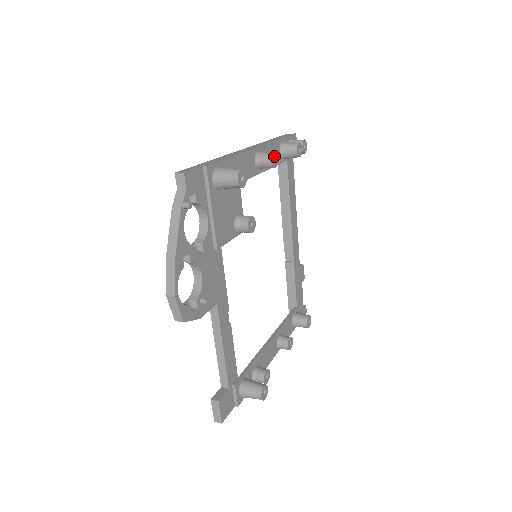
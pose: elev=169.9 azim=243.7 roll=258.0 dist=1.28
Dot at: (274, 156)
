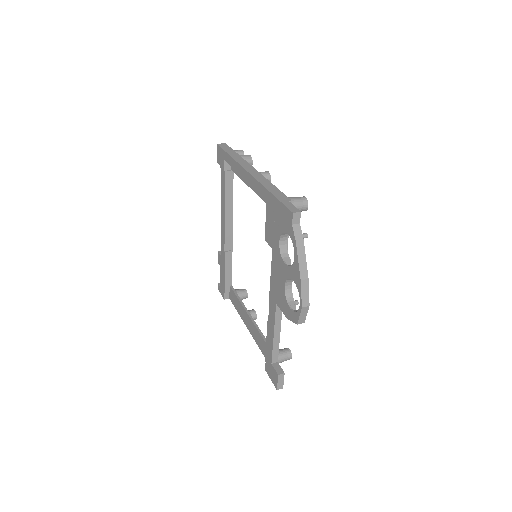
Dot at: (268, 174)
